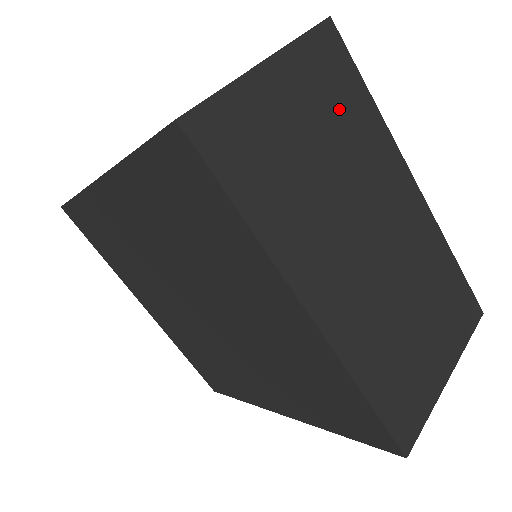
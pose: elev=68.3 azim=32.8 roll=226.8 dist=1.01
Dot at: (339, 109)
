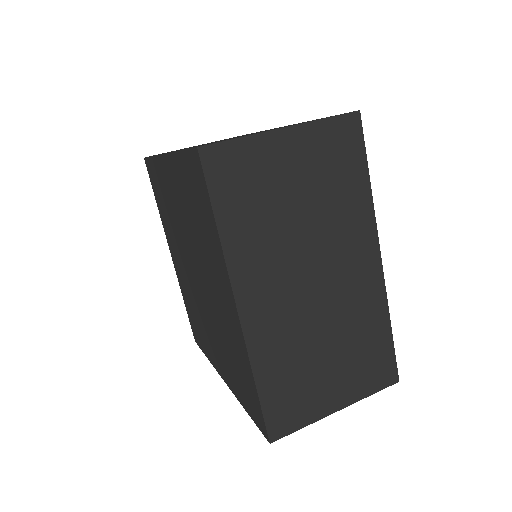
Dot at: (334, 180)
